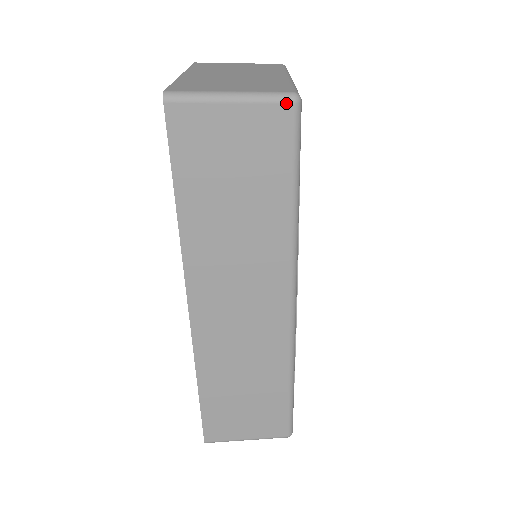
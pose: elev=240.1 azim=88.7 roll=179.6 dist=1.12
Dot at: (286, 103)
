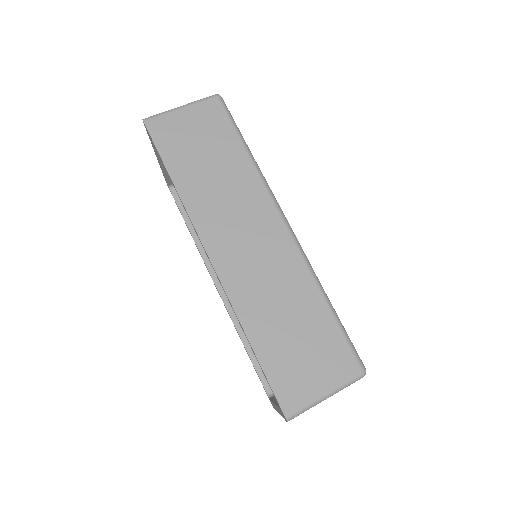
Dot at: (213, 98)
